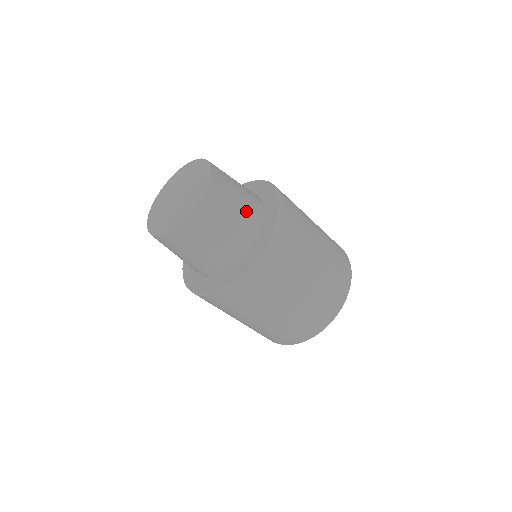
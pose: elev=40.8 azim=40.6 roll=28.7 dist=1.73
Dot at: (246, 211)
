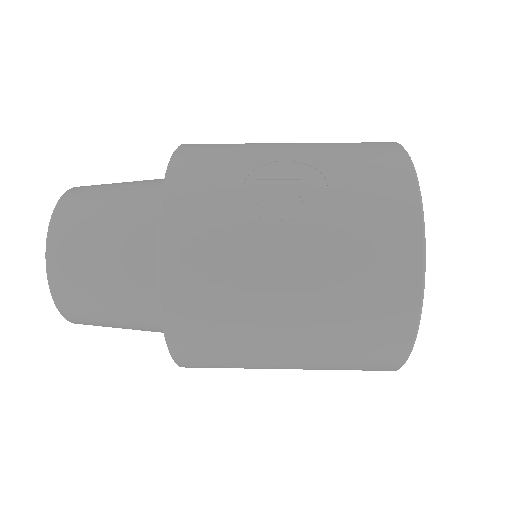
Dot at: (136, 319)
